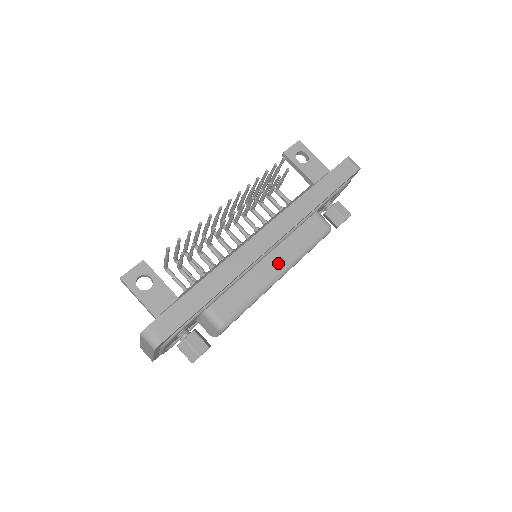
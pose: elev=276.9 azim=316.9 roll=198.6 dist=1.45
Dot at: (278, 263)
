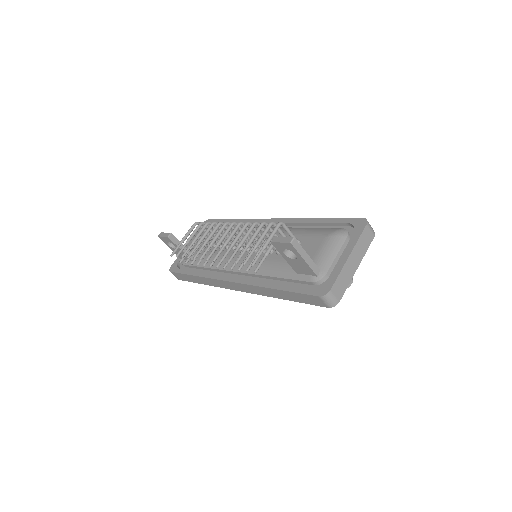
Dot at: occluded
